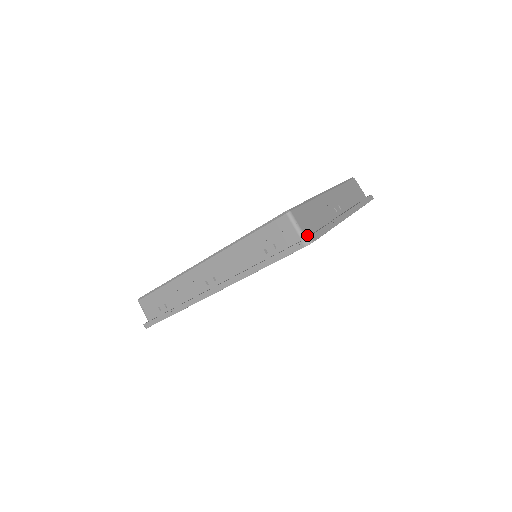
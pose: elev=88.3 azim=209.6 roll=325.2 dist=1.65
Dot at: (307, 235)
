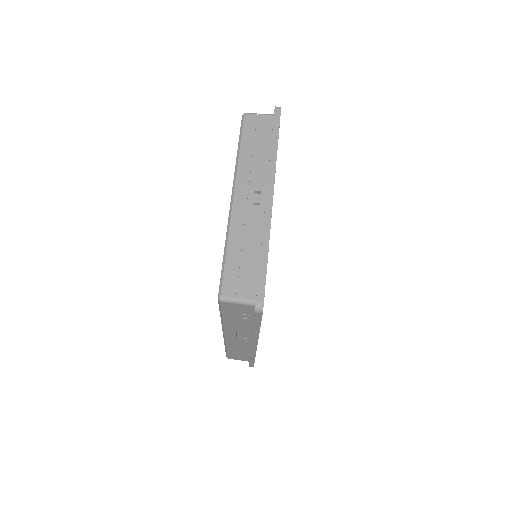
Dot at: (254, 295)
